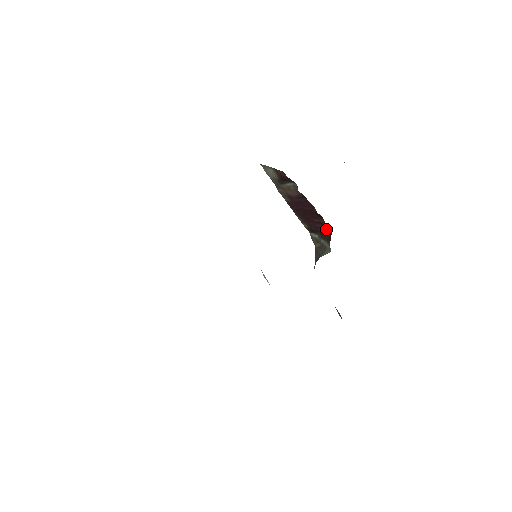
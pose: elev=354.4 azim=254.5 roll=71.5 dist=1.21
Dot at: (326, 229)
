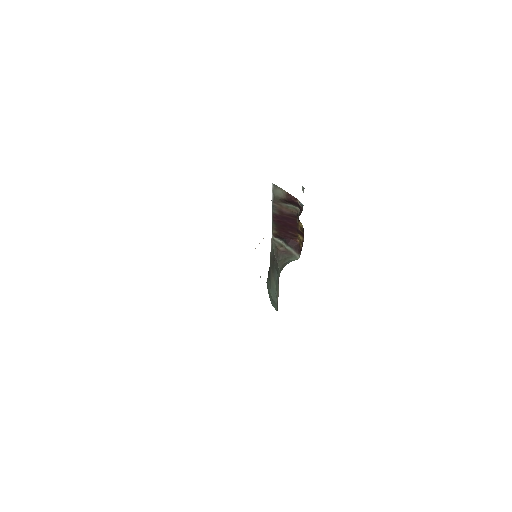
Dot at: (295, 240)
